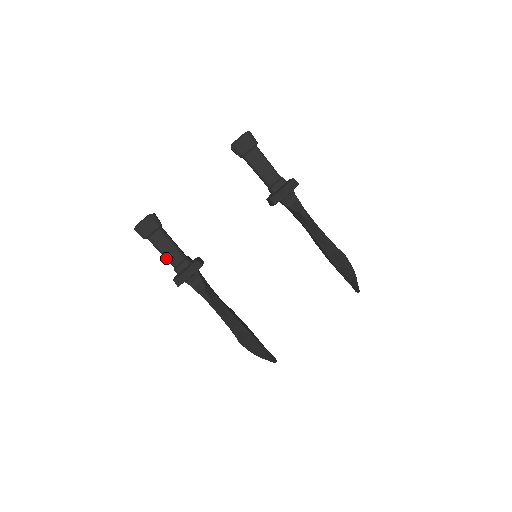
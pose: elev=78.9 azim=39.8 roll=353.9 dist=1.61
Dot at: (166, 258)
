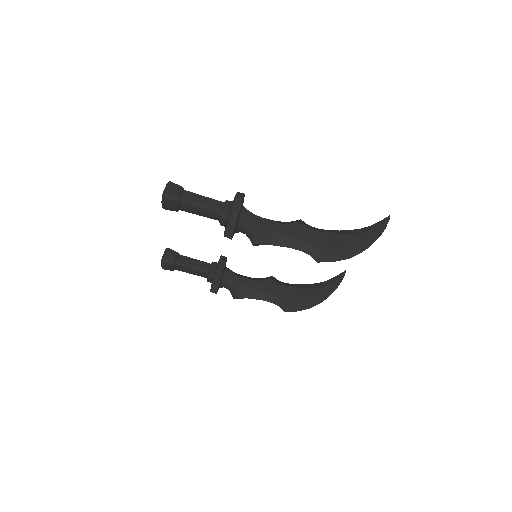
Dot at: (197, 275)
